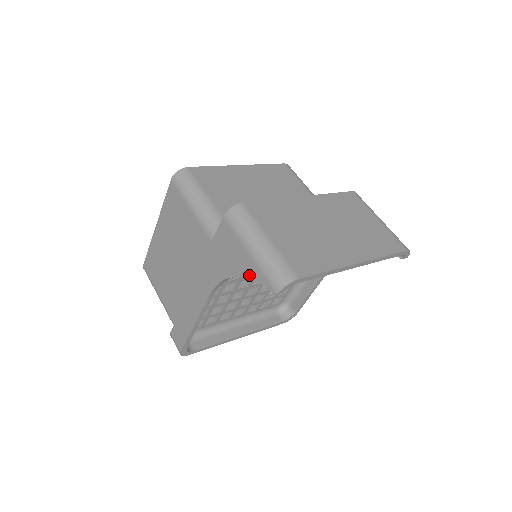
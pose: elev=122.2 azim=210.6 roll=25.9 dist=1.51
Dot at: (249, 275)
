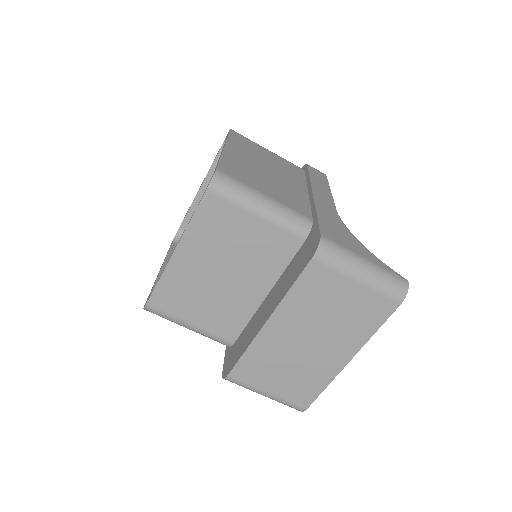
Dot at: occluded
